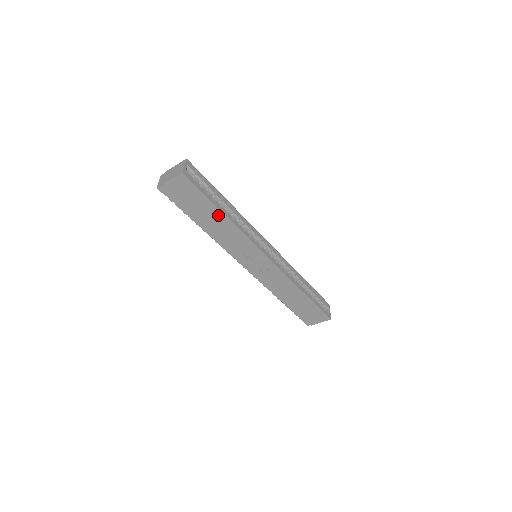
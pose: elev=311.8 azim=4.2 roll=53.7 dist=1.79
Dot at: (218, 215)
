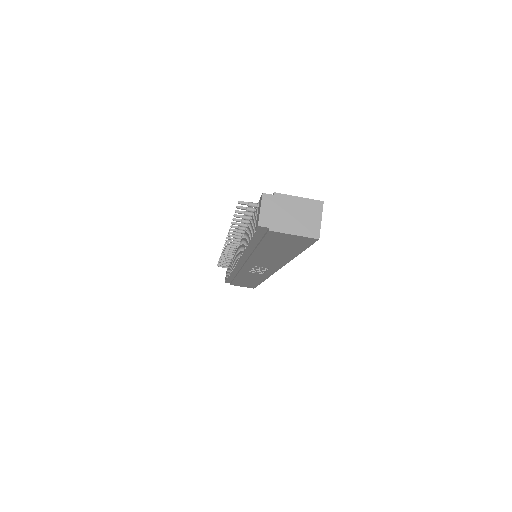
Dot at: (287, 255)
